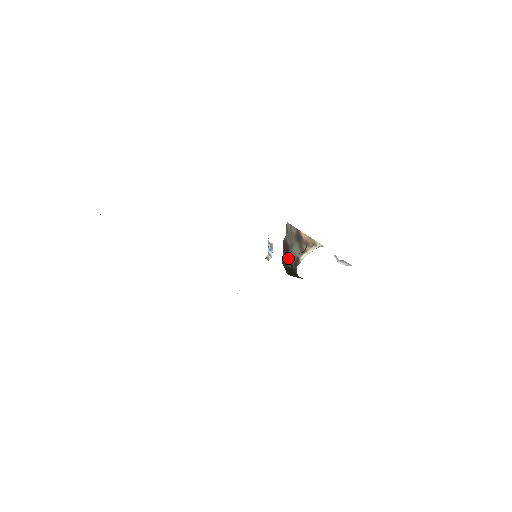
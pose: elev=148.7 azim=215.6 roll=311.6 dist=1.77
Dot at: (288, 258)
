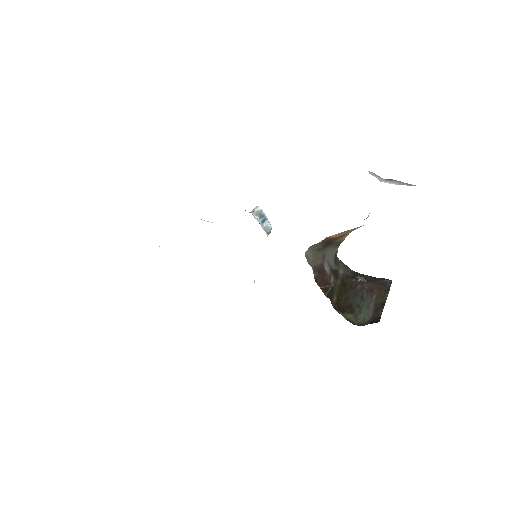
Dot at: (330, 280)
